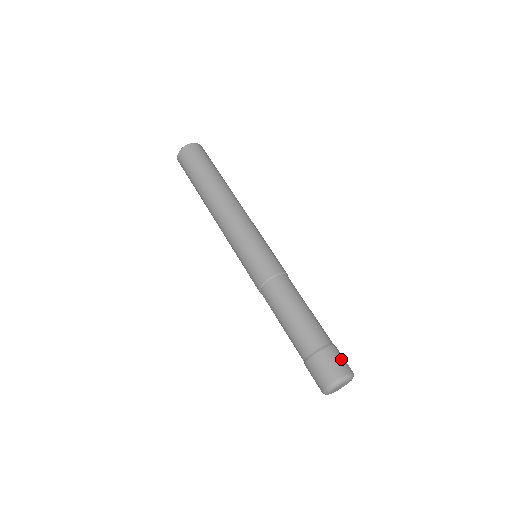
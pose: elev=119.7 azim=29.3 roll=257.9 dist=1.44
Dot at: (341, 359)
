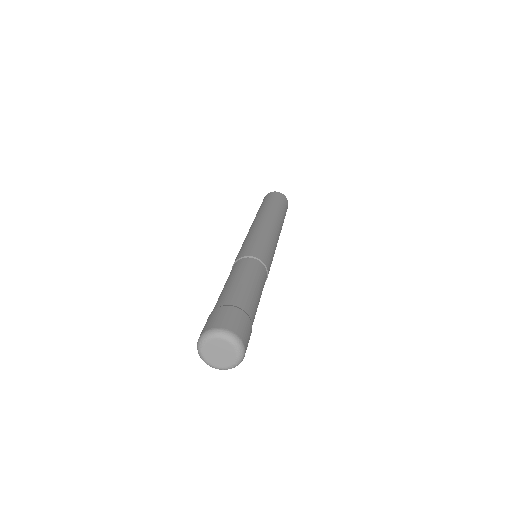
Dot at: (236, 320)
